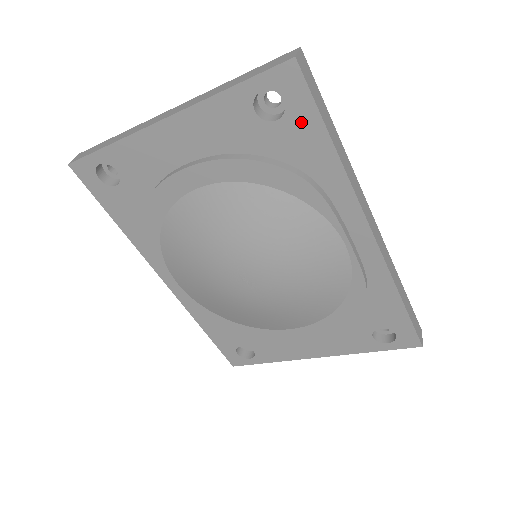
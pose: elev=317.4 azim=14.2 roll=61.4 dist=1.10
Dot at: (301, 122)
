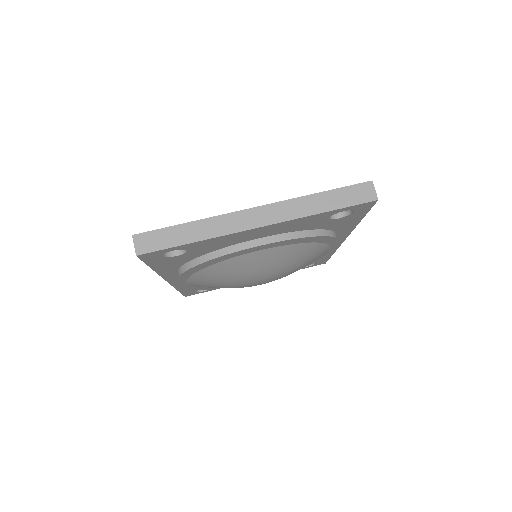
Dot at: (353, 217)
